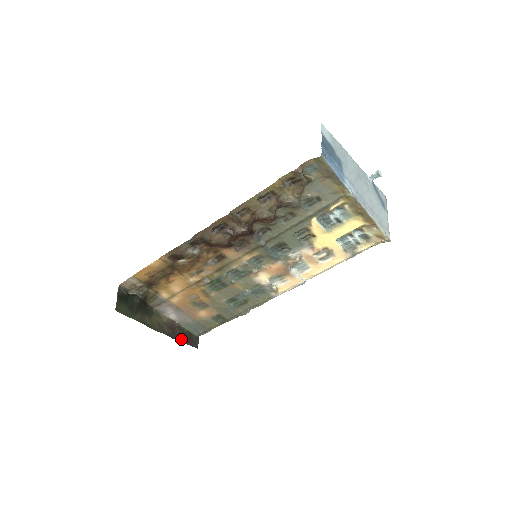
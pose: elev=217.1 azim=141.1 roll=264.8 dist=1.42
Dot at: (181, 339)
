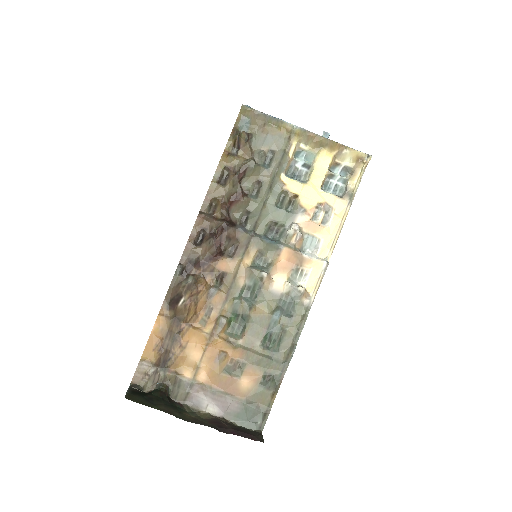
Dot at: (233, 432)
